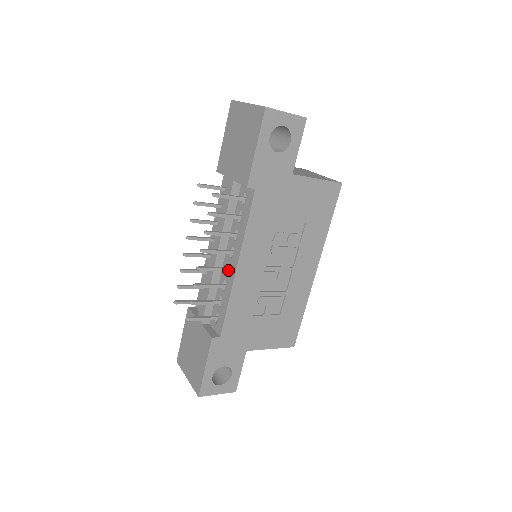
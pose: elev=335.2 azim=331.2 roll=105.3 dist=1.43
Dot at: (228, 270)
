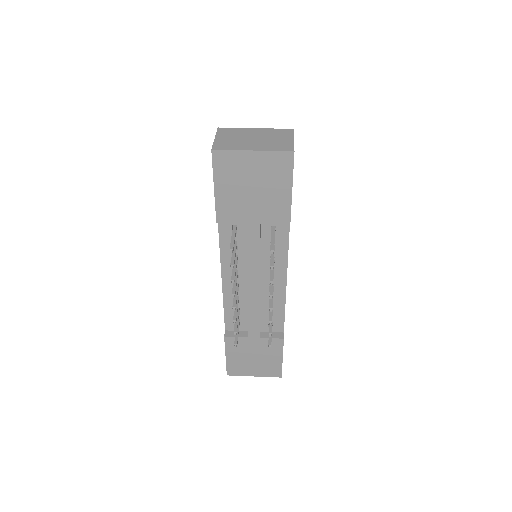
Dot at: occluded
